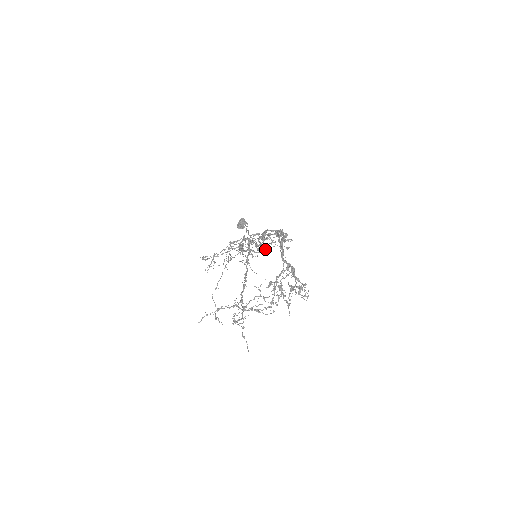
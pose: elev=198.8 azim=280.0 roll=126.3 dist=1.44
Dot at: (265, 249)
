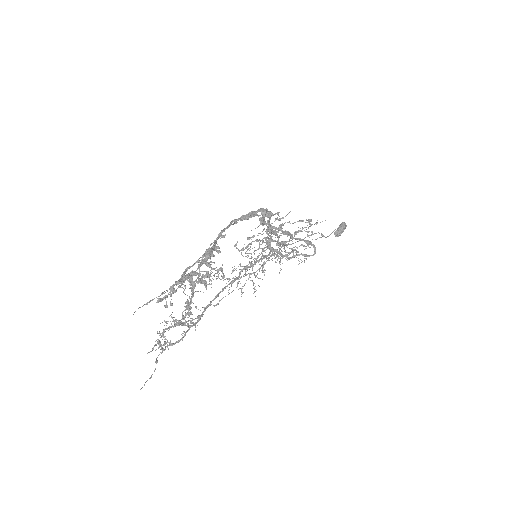
Dot at: occluded
